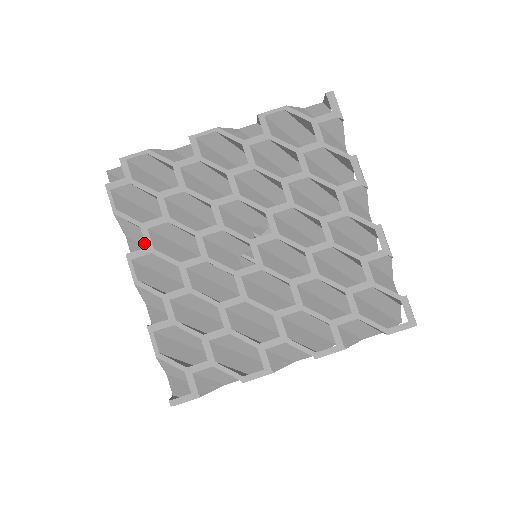
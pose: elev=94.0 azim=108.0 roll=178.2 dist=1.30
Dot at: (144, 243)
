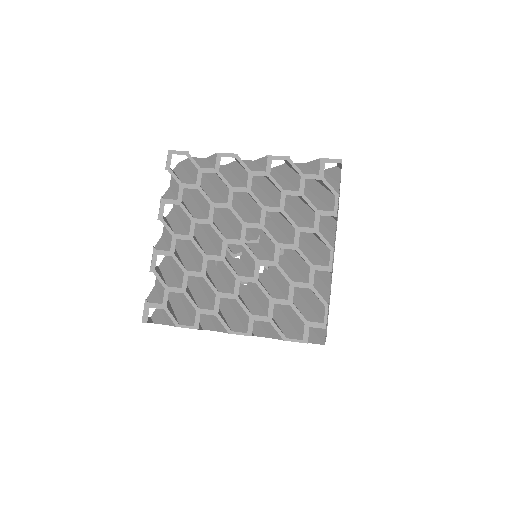
Dot at: occluded
